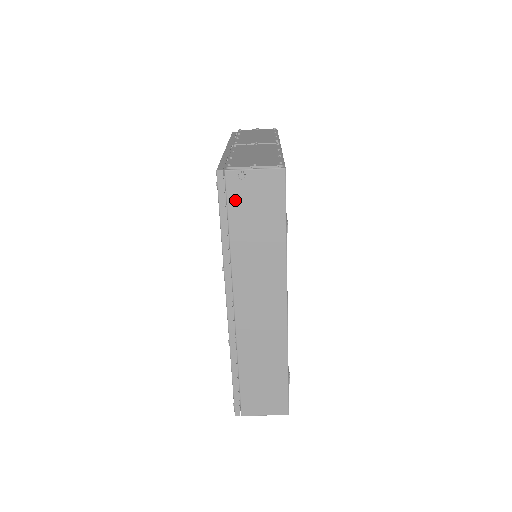
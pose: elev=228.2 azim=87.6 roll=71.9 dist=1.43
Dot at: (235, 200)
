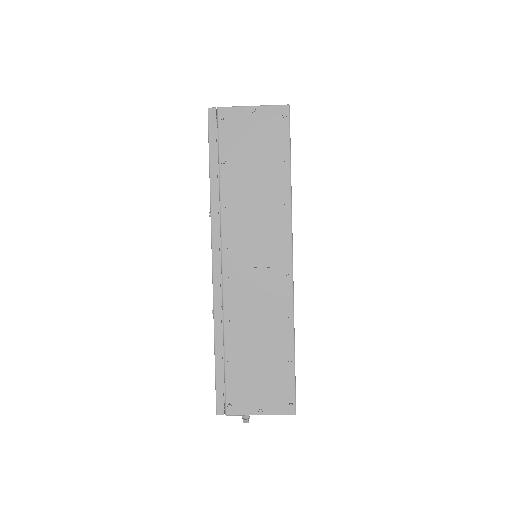
Dot at: occluded
